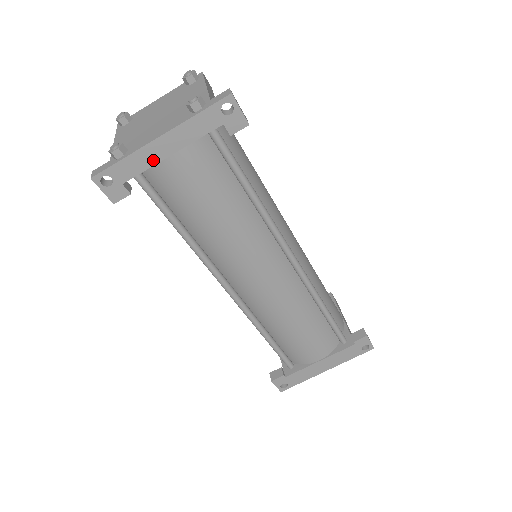
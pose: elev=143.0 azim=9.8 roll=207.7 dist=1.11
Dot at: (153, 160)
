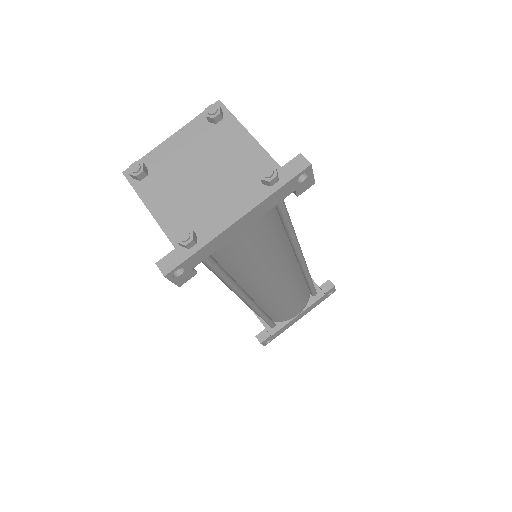
Dot at: (226, 240)
